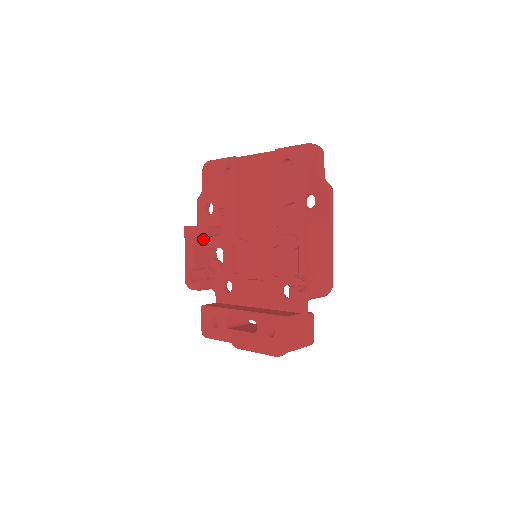
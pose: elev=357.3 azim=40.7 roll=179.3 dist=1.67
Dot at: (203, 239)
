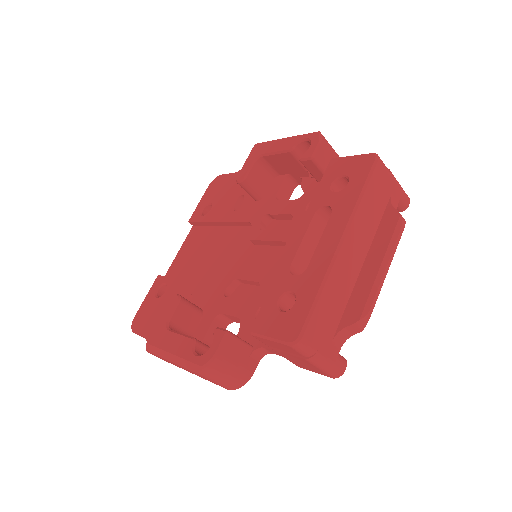
Dot at: occluded
